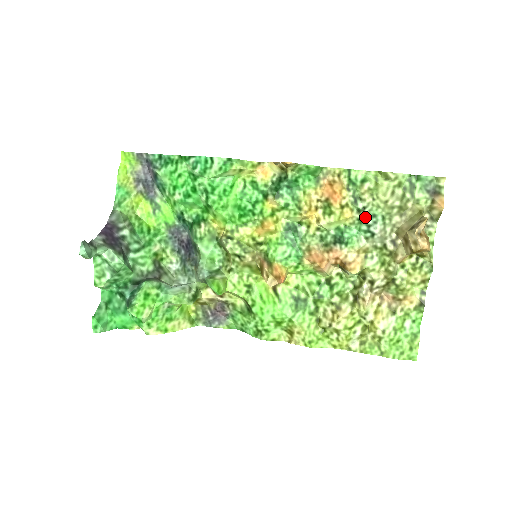
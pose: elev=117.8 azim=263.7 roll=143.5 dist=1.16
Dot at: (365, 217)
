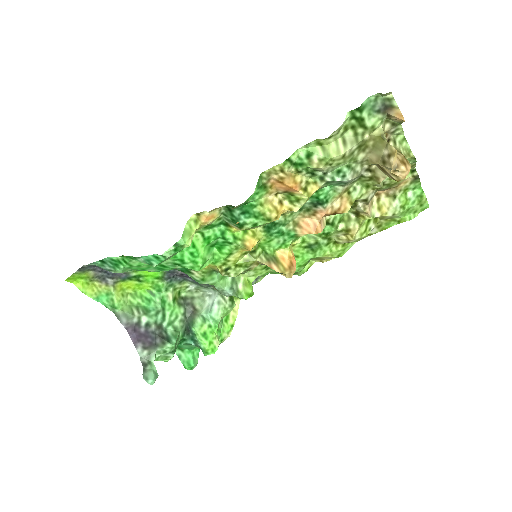
Dot at: (331, 179)
